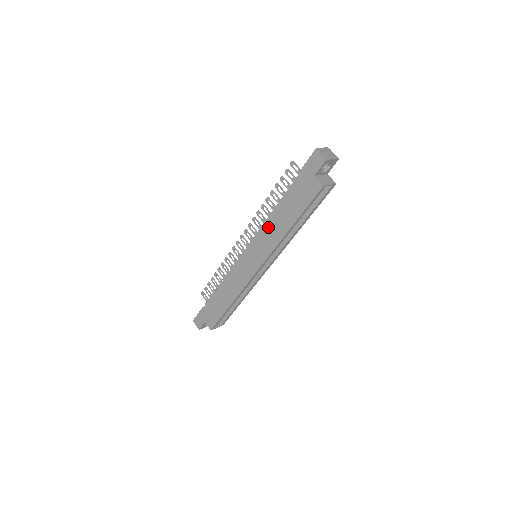
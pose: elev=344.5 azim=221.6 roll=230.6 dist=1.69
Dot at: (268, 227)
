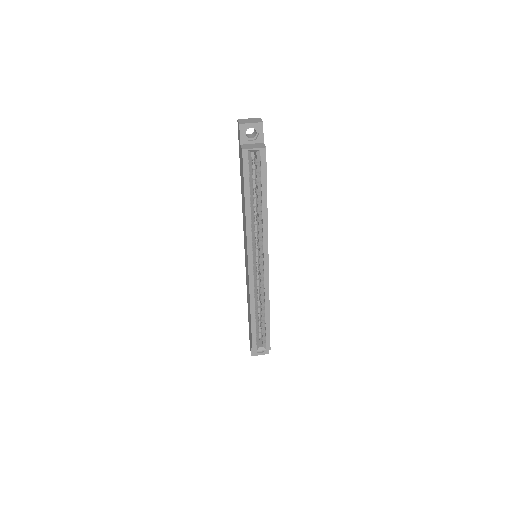
Dot at: (243, 217)
